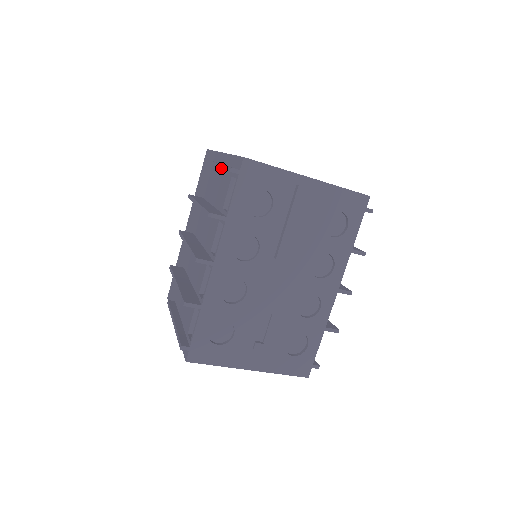
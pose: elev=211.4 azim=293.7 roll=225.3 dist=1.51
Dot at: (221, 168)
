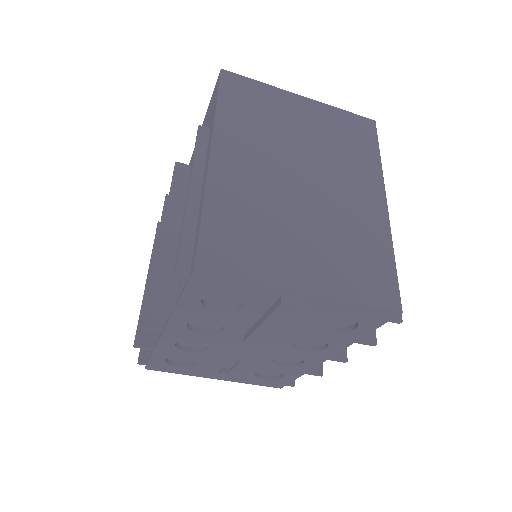
Dot at: (181, 229)
